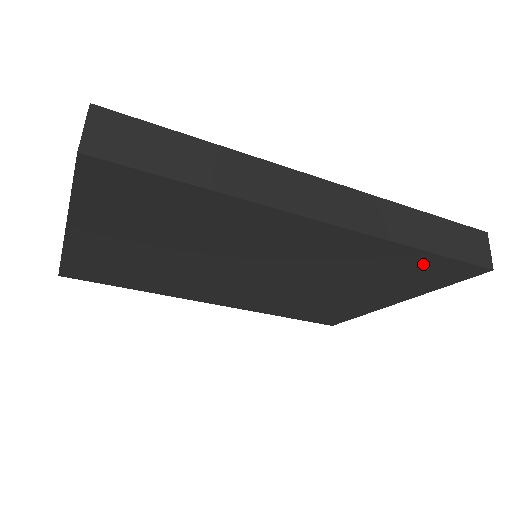
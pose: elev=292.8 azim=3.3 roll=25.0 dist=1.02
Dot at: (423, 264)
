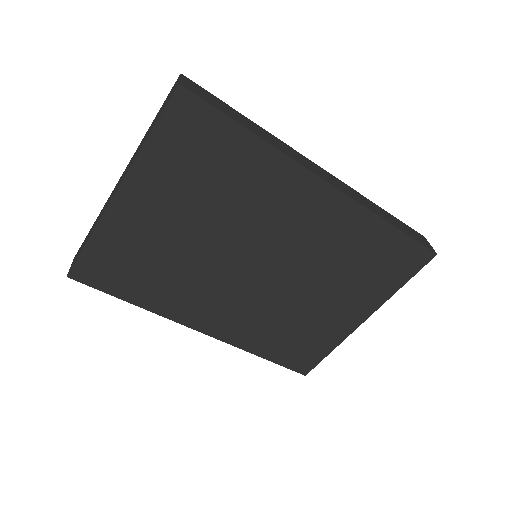
Dot at: (389, 246)
